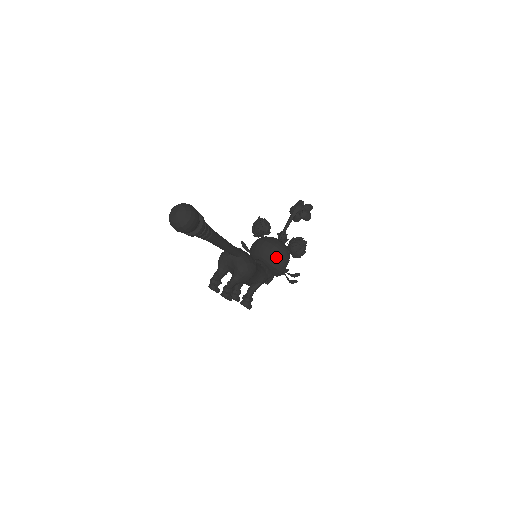
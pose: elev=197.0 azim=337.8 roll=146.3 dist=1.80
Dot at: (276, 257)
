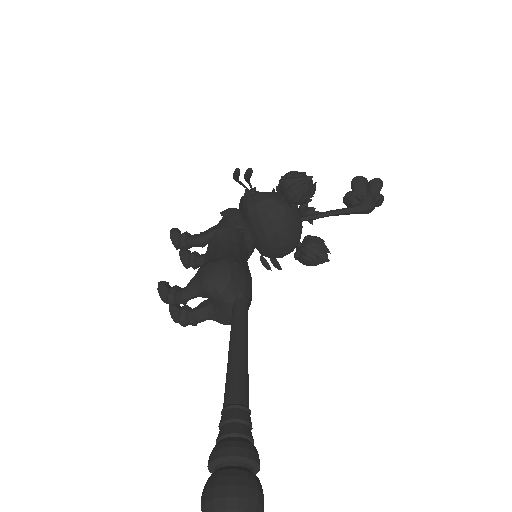
Dot at: (277, 255)
